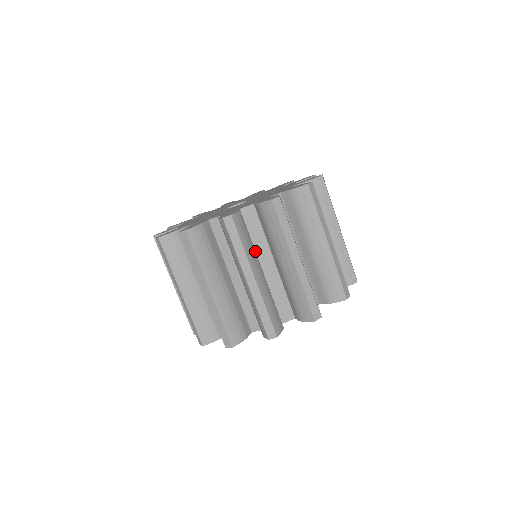
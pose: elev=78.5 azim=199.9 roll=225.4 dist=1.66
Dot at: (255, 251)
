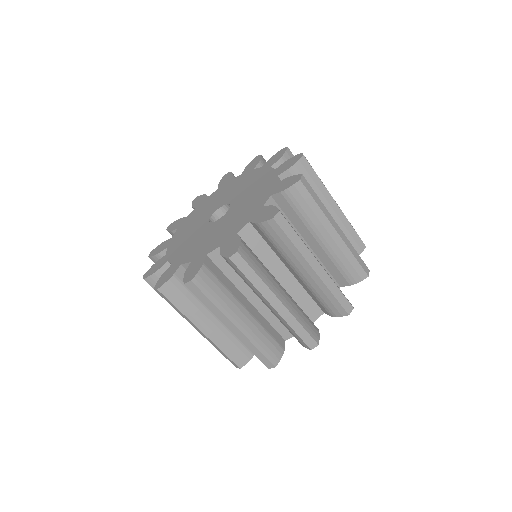
Dot at: occluded
